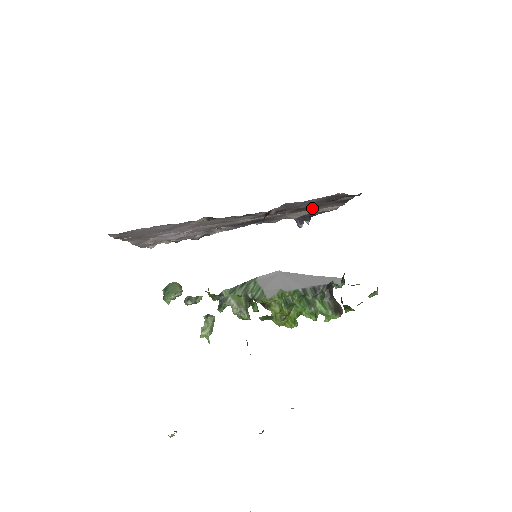
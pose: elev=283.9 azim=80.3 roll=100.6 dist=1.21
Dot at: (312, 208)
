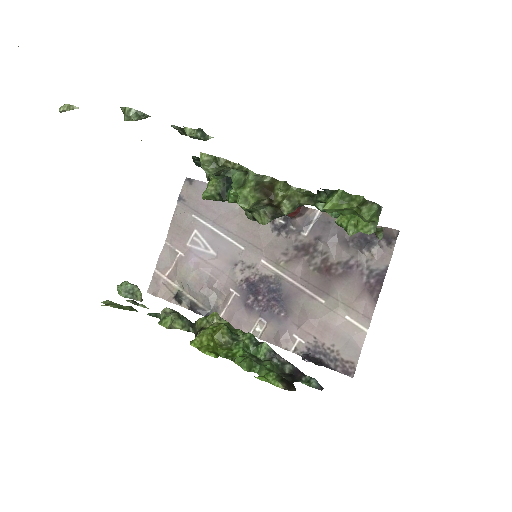
Dot at: (338, 280)
